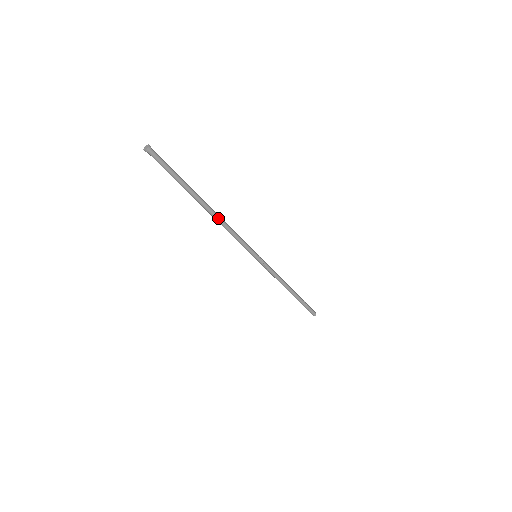
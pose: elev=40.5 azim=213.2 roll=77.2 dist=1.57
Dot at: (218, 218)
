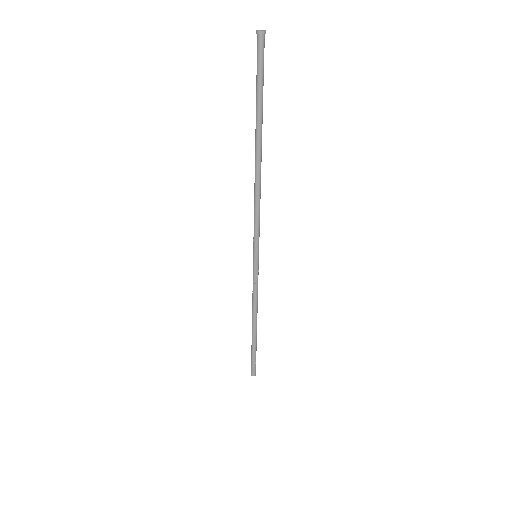
Dot at: (260, 177)
